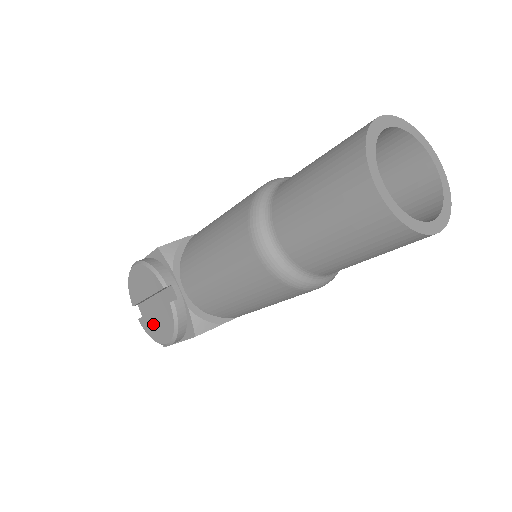
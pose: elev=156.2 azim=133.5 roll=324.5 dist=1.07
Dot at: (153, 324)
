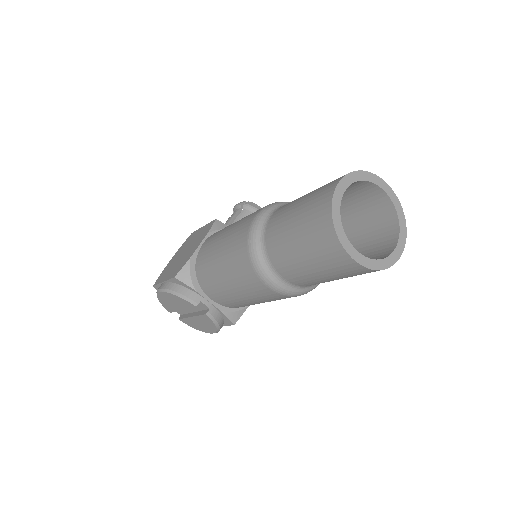
Dot at: (195, 323)
